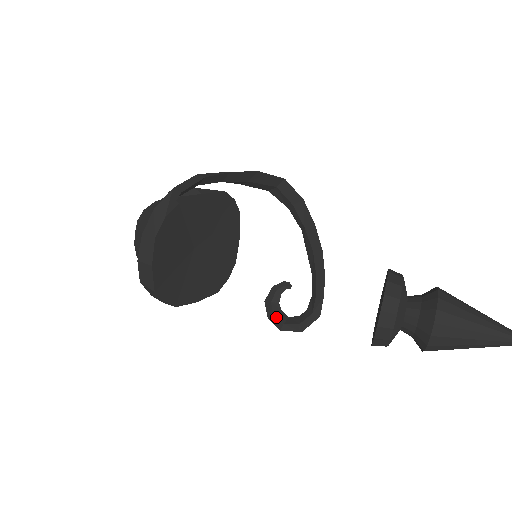
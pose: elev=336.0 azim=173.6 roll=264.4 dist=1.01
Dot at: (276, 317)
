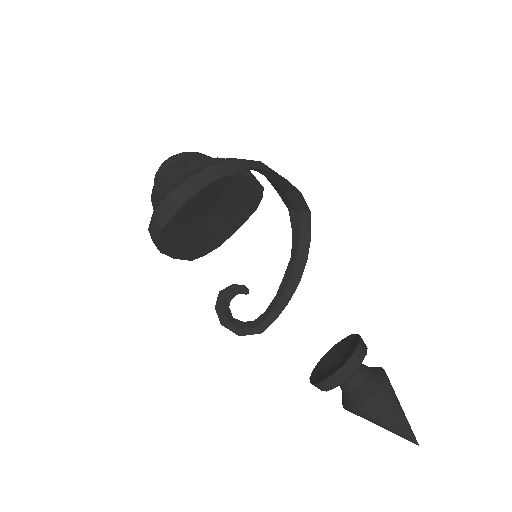
Dot at: (223, 311)
